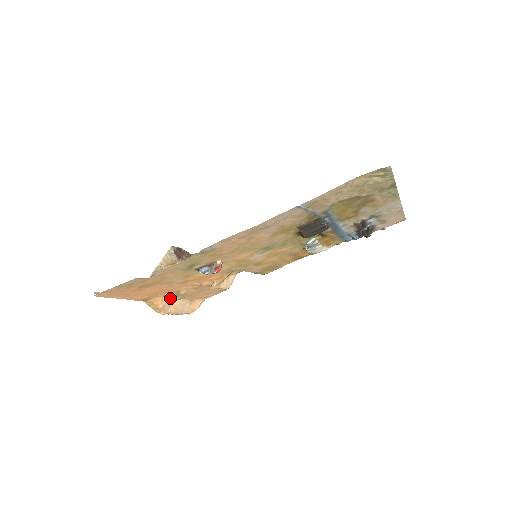
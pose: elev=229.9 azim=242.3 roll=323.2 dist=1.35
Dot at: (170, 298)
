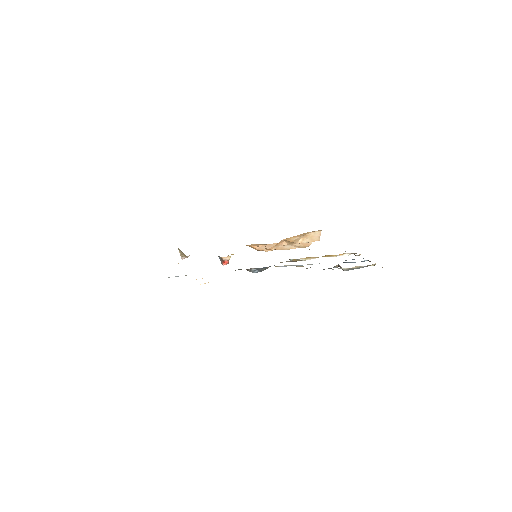
Dot at: (261, 244)
